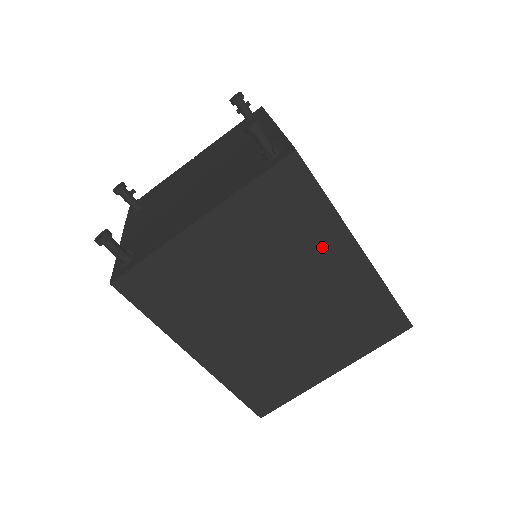
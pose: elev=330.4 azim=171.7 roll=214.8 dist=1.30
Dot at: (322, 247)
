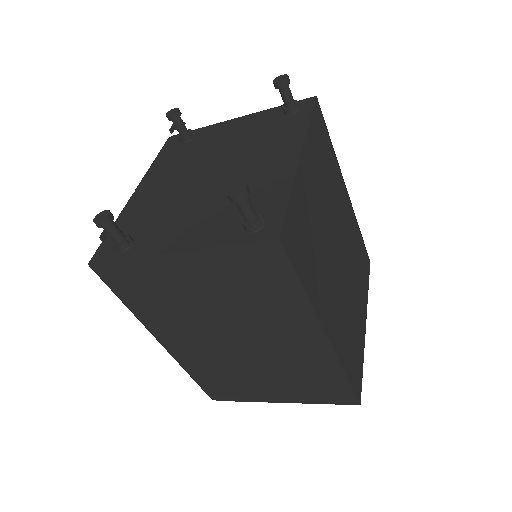
Dot at: (338, 188)
